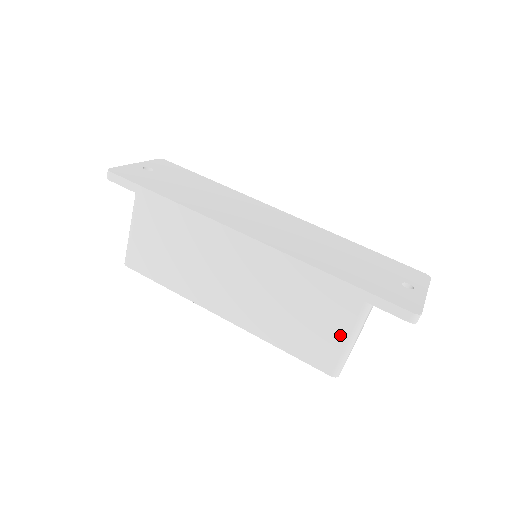
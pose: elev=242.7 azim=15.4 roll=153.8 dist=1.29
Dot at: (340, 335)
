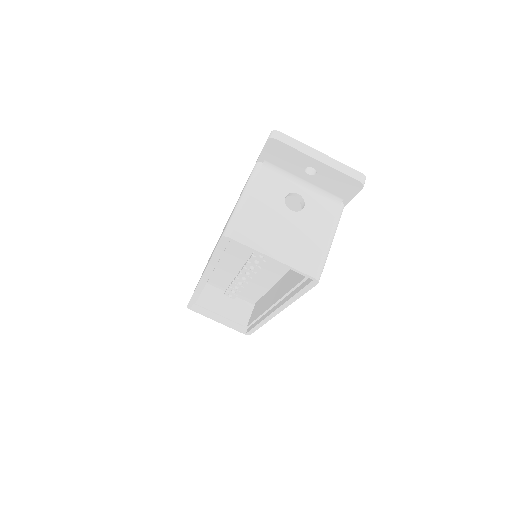
Dot at: occluded
